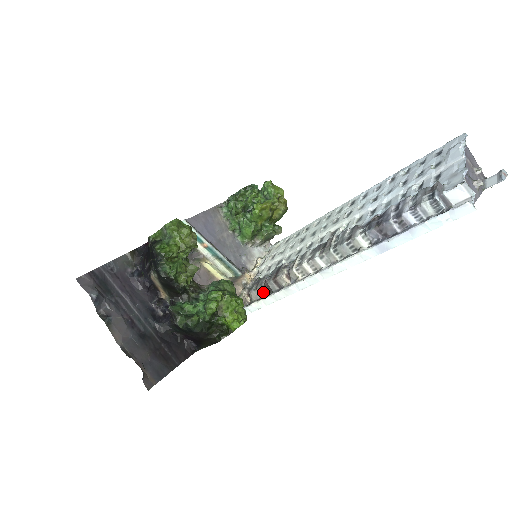
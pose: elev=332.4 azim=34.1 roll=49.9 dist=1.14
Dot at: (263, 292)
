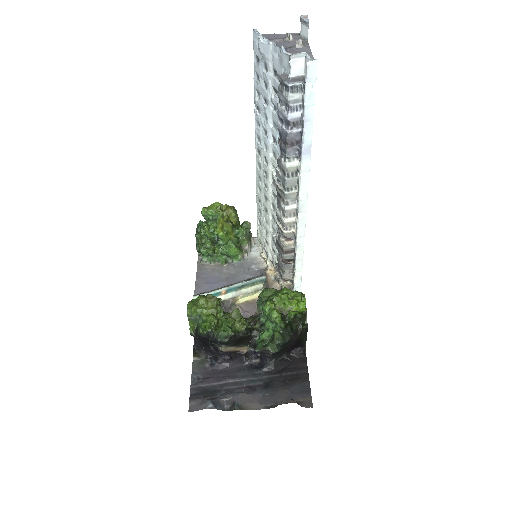
Dot at: (289, 267)
